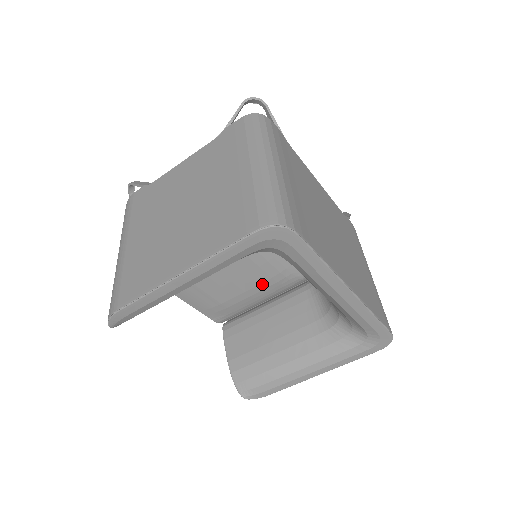
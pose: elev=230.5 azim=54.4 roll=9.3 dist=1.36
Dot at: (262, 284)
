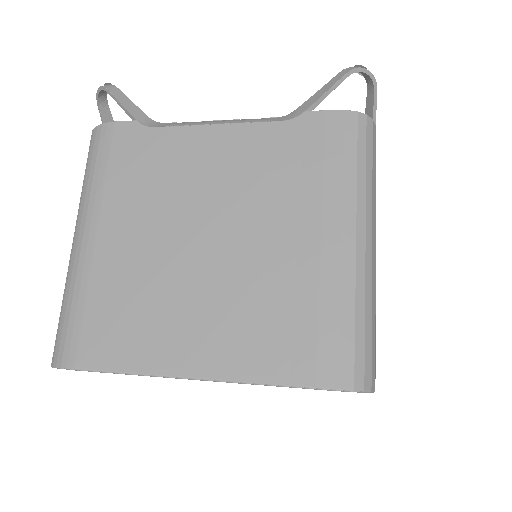
Dot at: occluded
